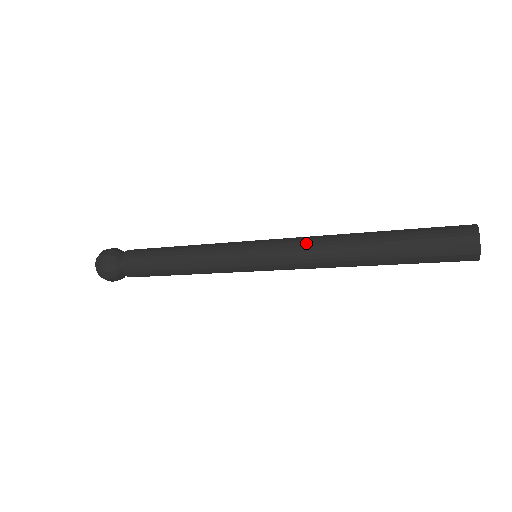
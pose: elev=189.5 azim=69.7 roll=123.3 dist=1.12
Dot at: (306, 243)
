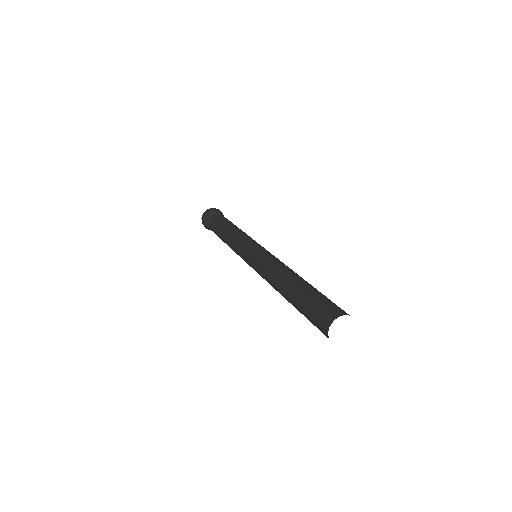
Dot at: (270, 262)
